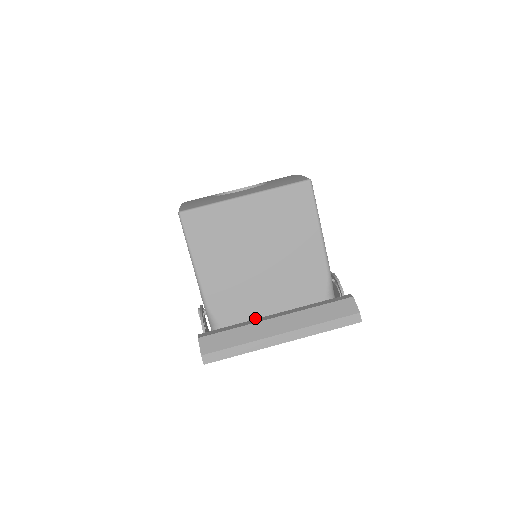
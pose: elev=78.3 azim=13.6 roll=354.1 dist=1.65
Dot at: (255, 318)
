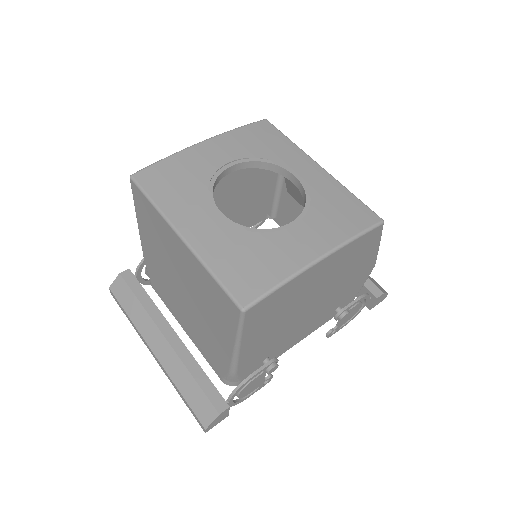
Dot at: (172, 310)
